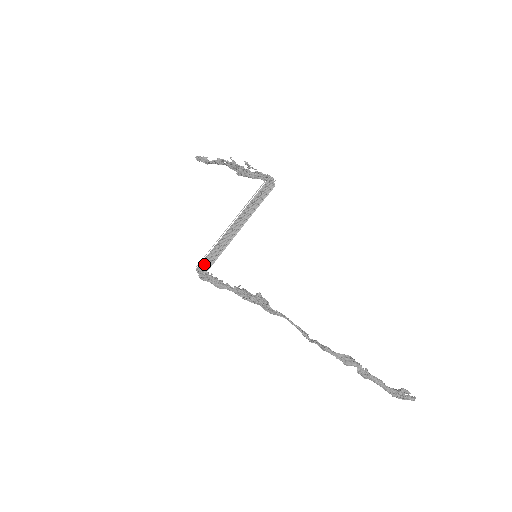
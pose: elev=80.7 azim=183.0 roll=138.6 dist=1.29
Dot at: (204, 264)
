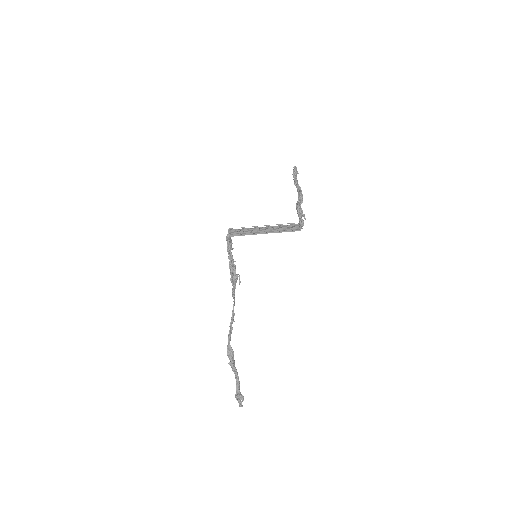
Dot at: (235, 231)
